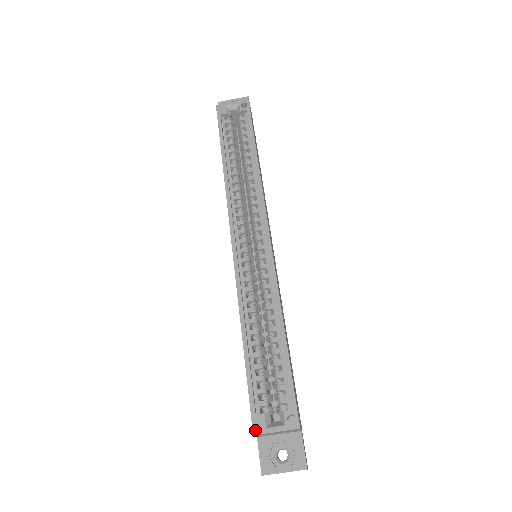
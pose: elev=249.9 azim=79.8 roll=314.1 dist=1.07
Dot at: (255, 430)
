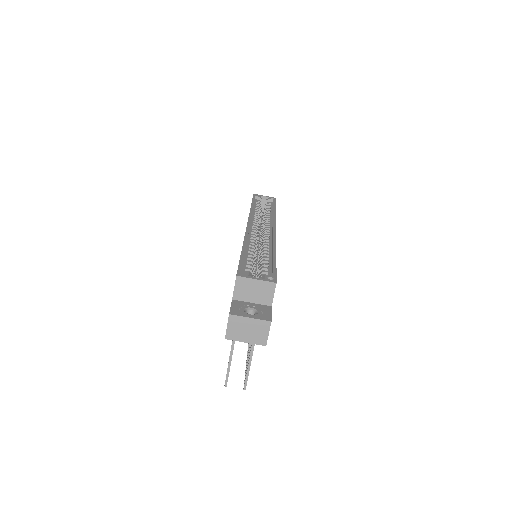
Dot at: (239, 274)
